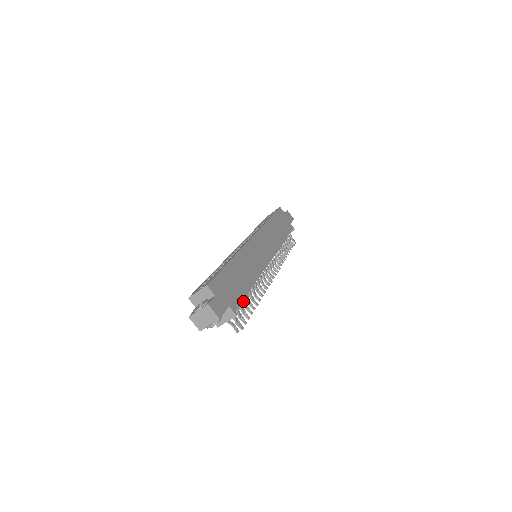
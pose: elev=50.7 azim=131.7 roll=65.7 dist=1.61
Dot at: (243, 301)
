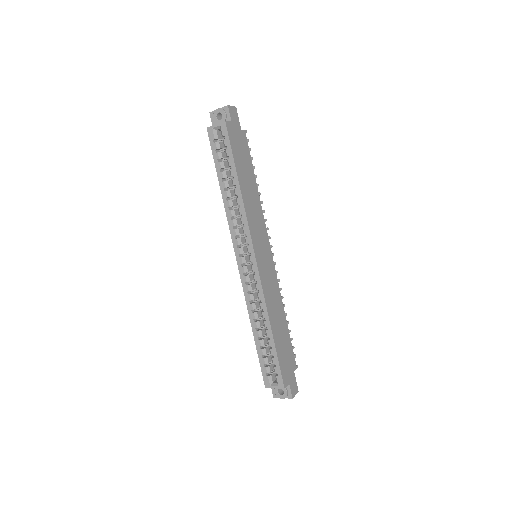
Dot at: occluded
